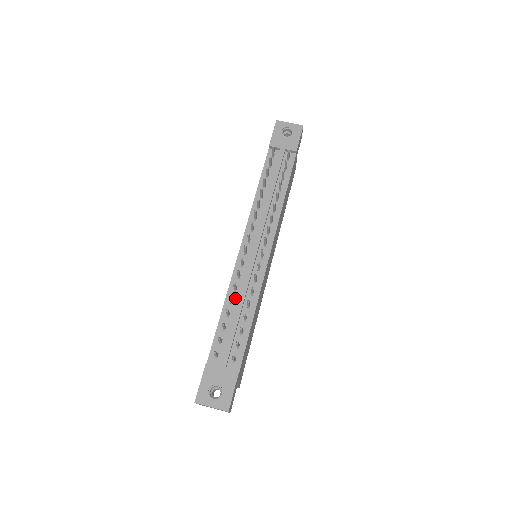
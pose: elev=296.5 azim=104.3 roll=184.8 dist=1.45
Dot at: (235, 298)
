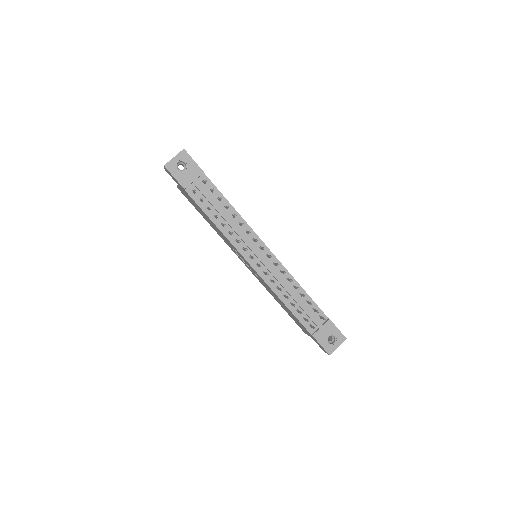
Dot at: (284, 293)
